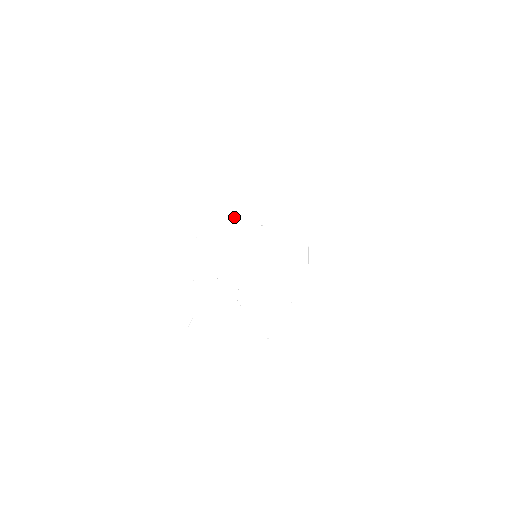
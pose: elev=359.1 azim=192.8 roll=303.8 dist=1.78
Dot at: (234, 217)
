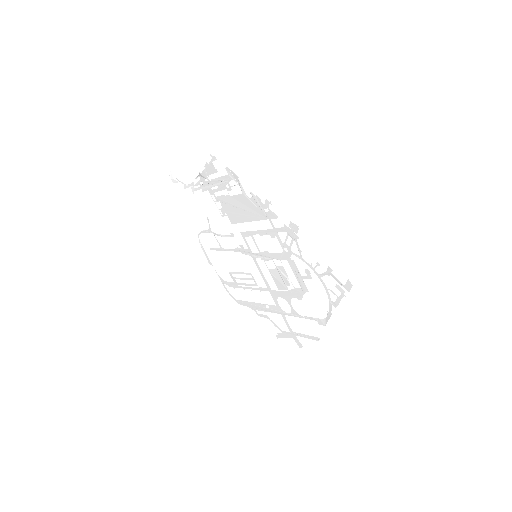
Dot at: (275, 230)
